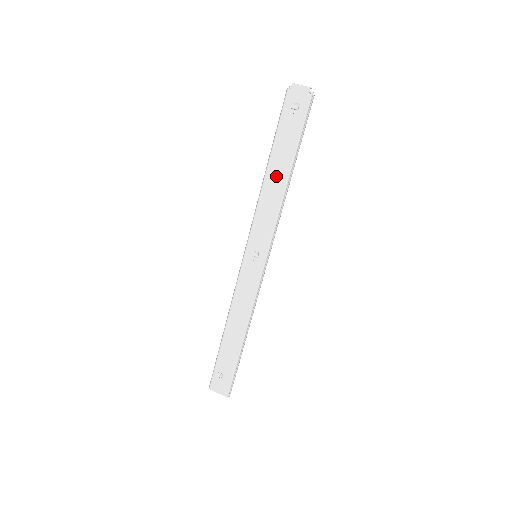
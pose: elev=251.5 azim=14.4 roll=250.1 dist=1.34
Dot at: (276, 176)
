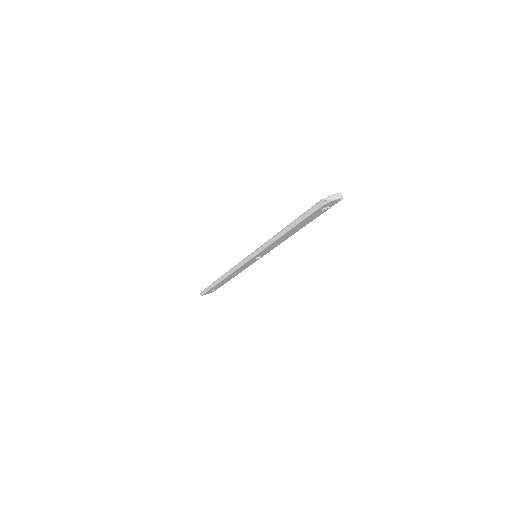
Dot at: (291, 233)
